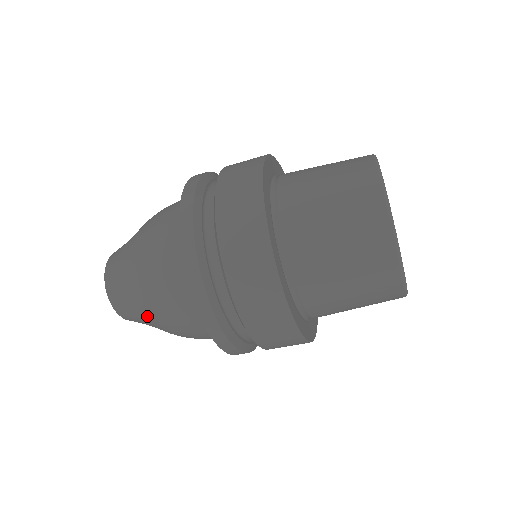
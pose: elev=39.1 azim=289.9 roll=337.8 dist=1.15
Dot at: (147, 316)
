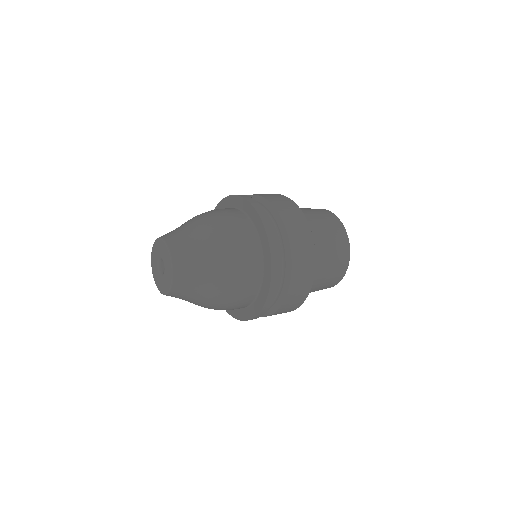
Dot at: occluded
